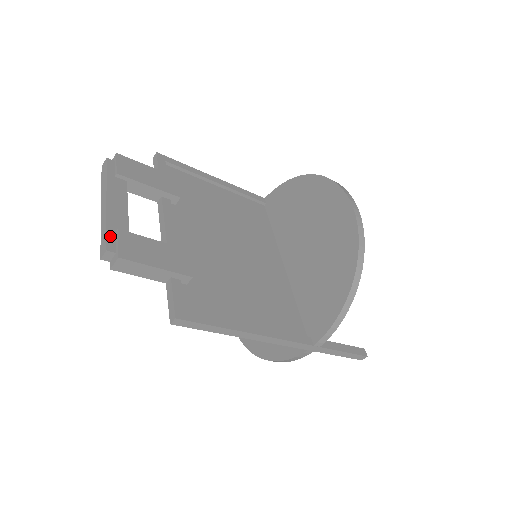
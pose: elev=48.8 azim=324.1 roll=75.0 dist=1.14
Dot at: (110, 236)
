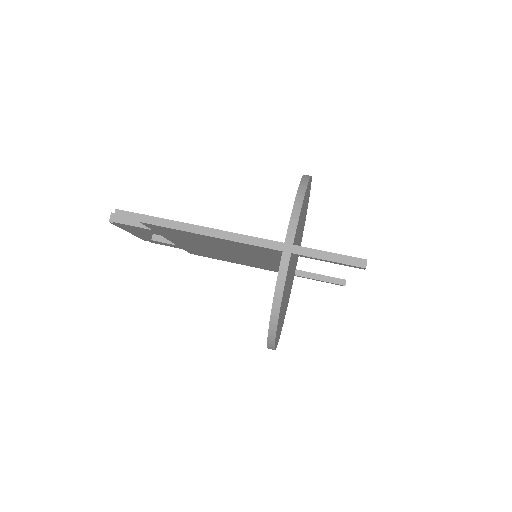
Dot at: occluded
